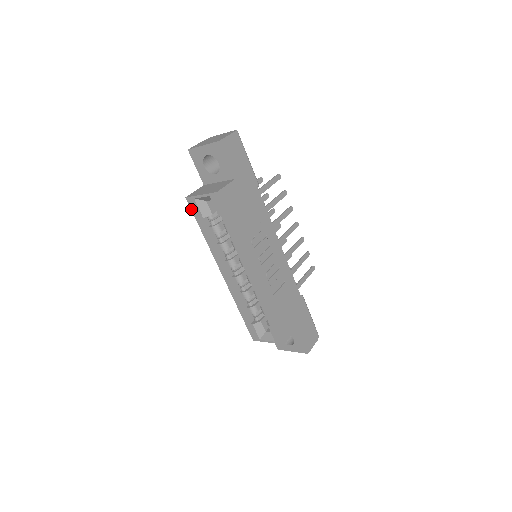
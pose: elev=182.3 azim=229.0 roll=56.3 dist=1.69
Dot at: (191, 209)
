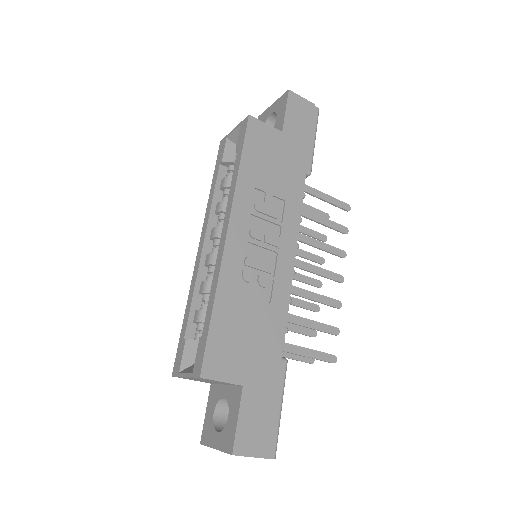
Dot at: (218, 155)
